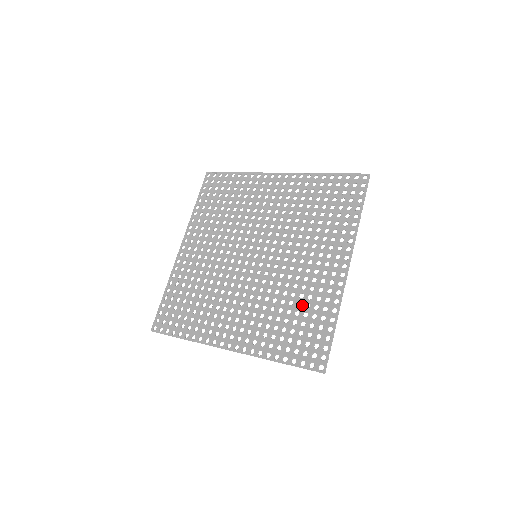
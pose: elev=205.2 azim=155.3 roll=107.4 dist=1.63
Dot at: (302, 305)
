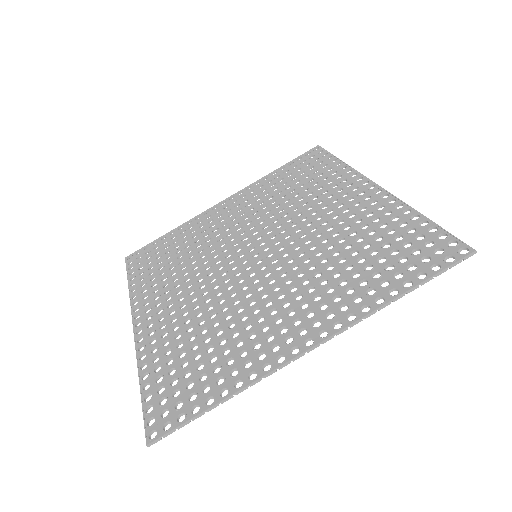
Dot at: (223, 345)
